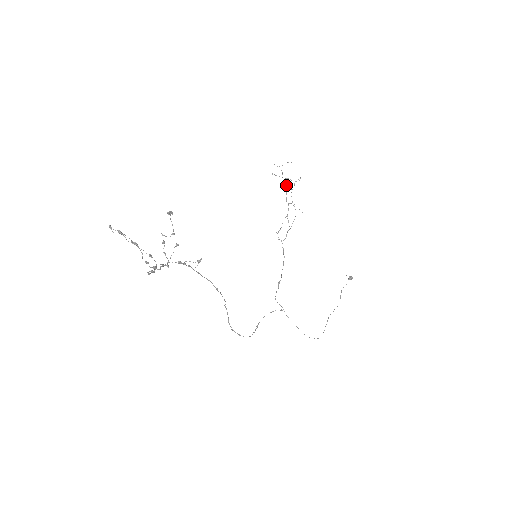
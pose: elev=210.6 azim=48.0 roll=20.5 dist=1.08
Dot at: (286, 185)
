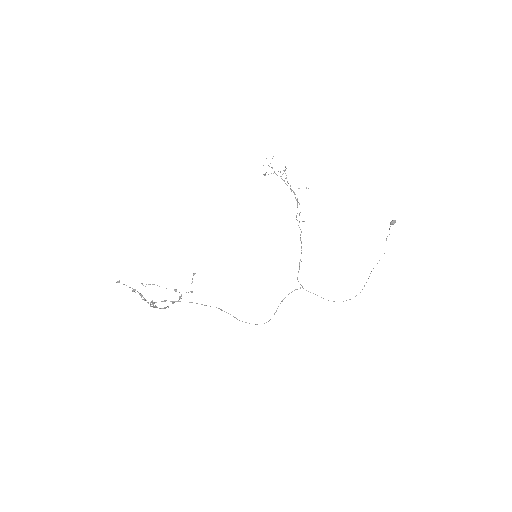
Dot at: occluded
